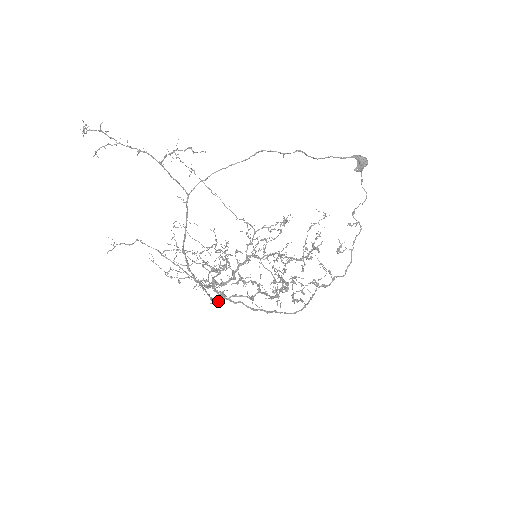
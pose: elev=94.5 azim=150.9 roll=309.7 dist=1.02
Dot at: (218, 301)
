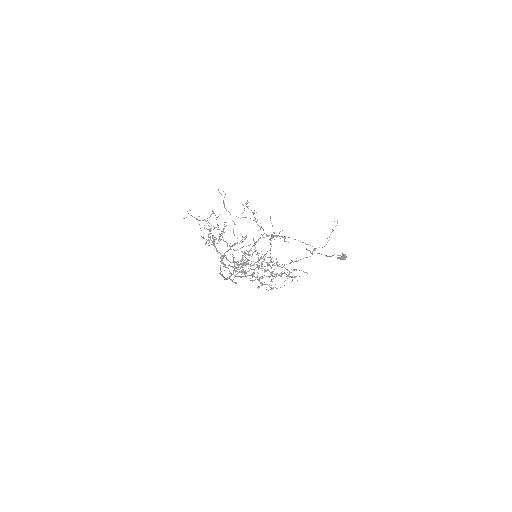
Dot at: occluded
